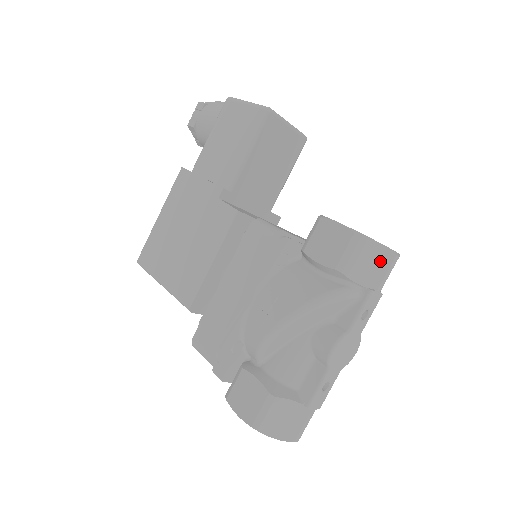
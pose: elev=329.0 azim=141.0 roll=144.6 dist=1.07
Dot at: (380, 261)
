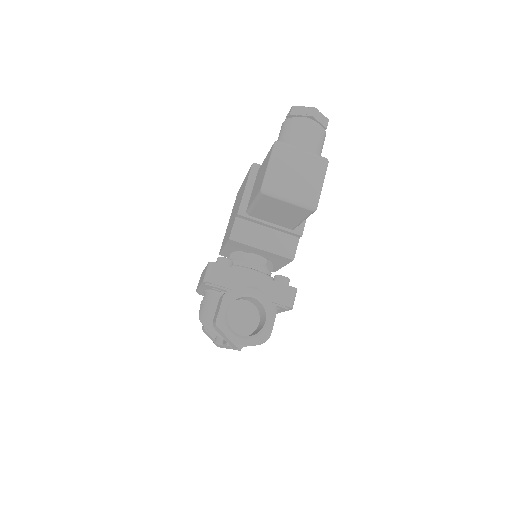
Dot at: (229, 341)
